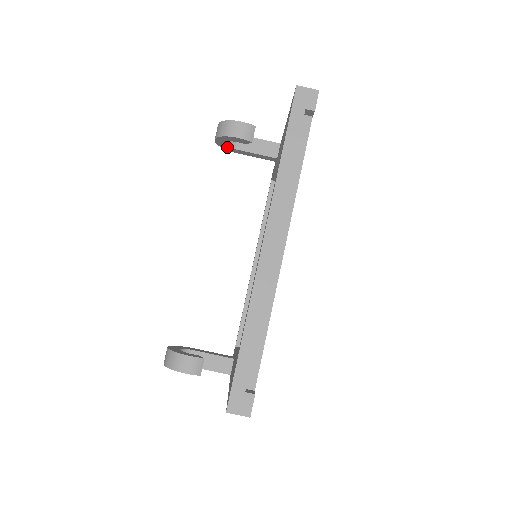
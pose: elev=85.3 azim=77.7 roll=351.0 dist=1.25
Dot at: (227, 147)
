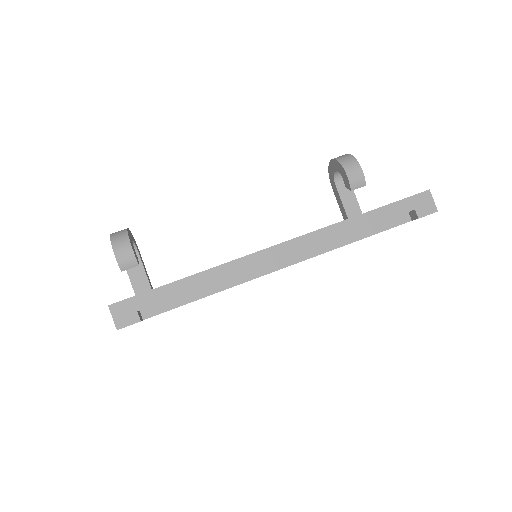
Dot at: (332, 174)
